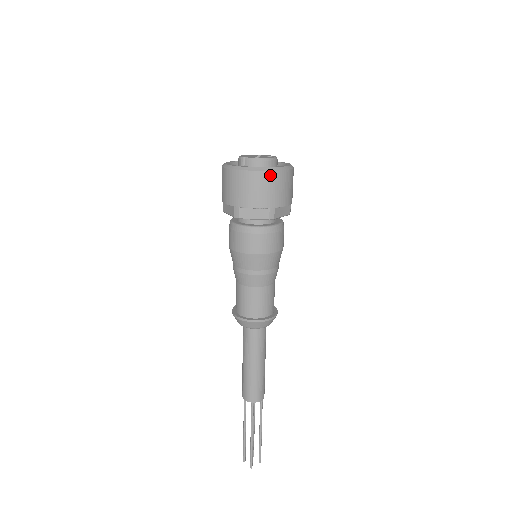
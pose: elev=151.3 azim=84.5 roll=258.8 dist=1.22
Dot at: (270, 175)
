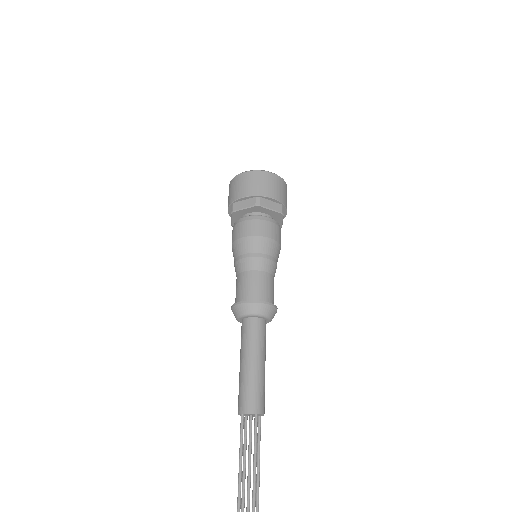
Dot at: (283, 181)
